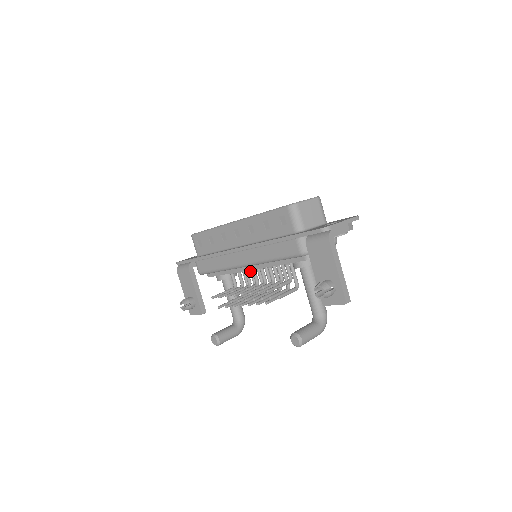
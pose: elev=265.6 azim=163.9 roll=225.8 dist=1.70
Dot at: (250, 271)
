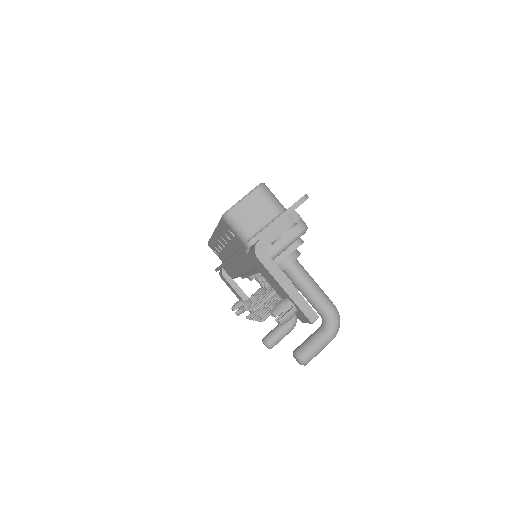
Dot at: occluded
